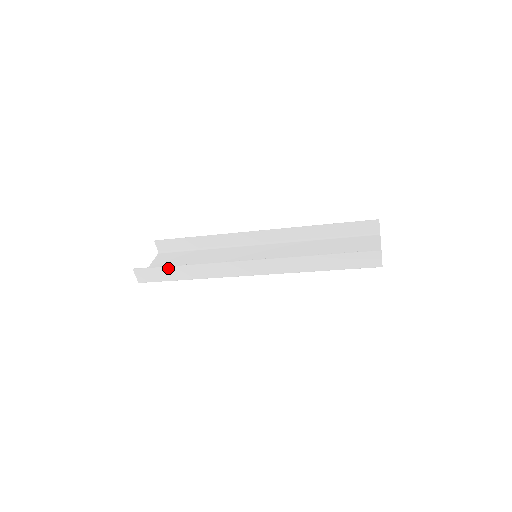
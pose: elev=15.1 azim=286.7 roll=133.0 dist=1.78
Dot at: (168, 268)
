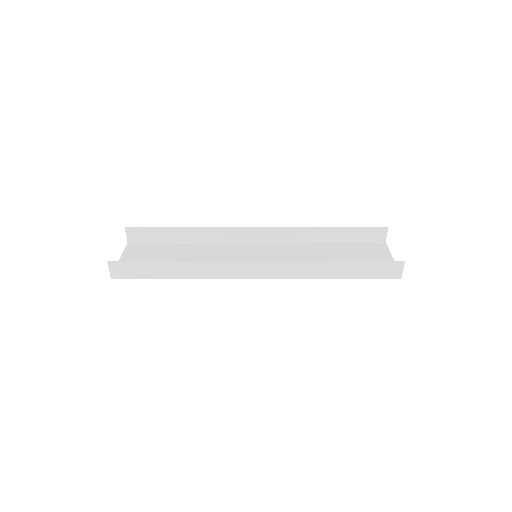
Dot at: (155, 263)
